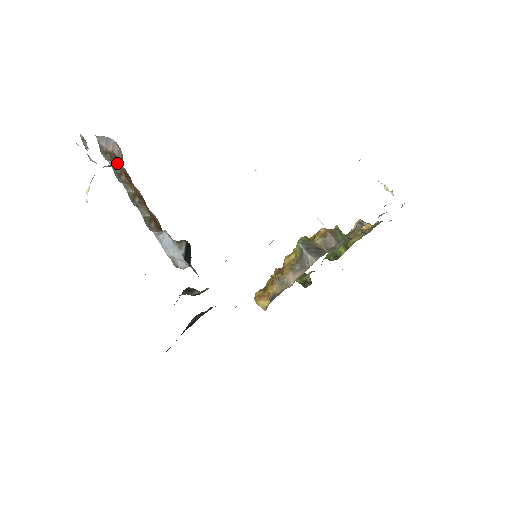
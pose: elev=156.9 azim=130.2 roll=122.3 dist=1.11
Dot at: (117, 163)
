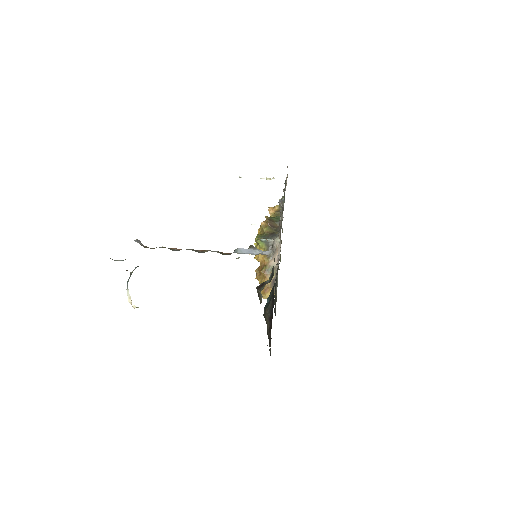
Dot at: occluded
